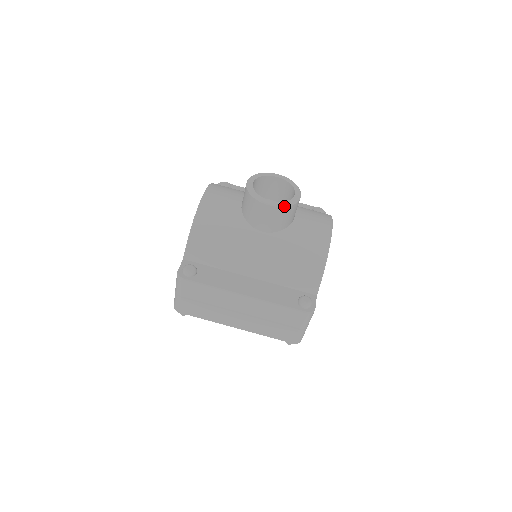
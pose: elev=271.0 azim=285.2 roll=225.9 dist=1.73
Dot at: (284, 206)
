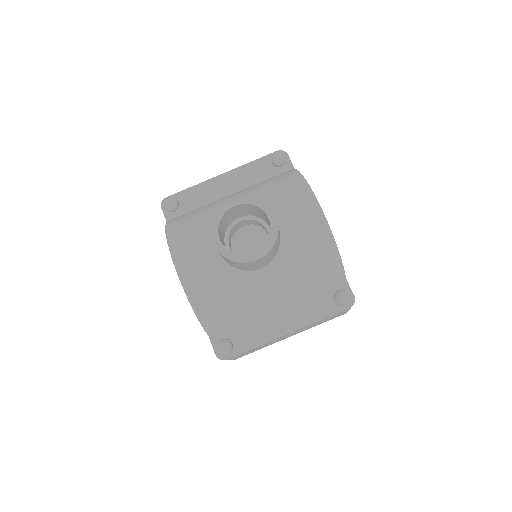
Dot at: (271, 248)
